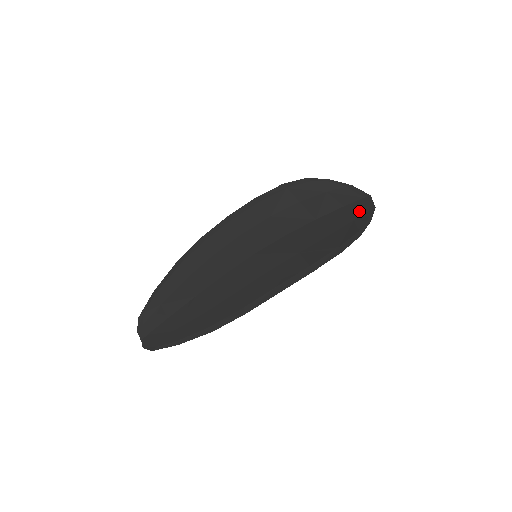
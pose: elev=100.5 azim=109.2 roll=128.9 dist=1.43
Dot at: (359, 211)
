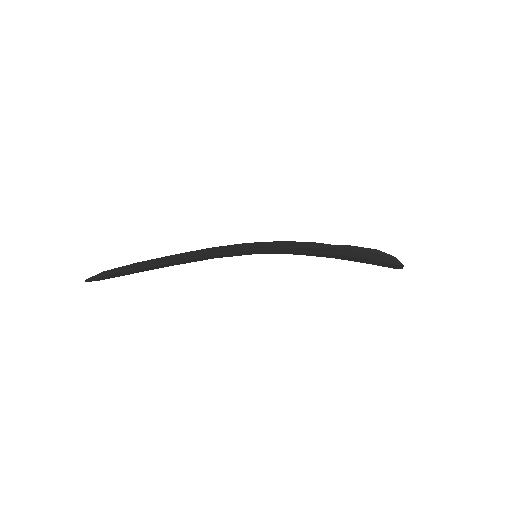
Dot at: occluded
